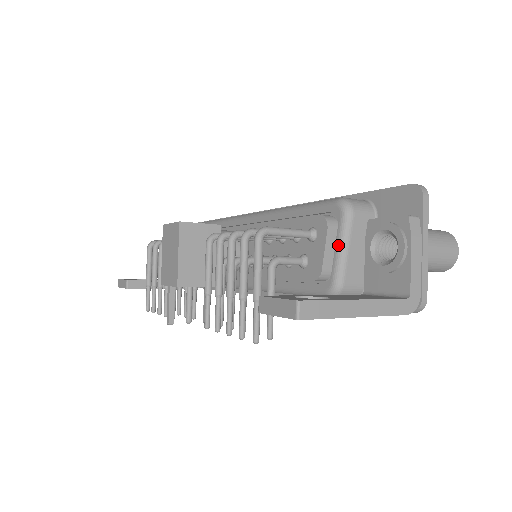
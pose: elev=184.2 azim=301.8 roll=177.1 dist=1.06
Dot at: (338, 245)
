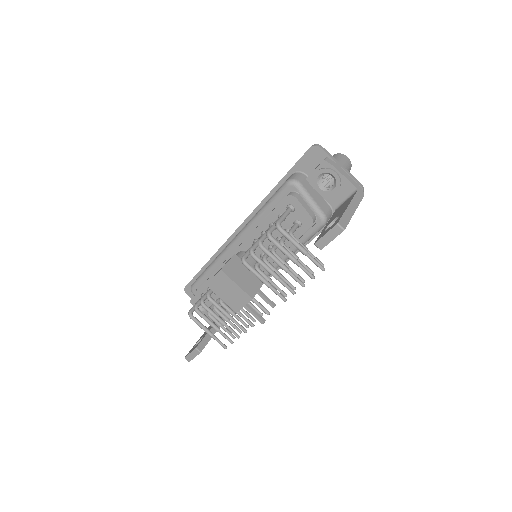
Dot at: (307, 201)
